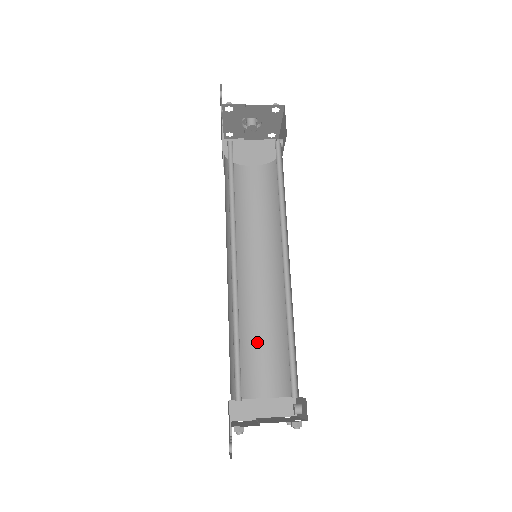
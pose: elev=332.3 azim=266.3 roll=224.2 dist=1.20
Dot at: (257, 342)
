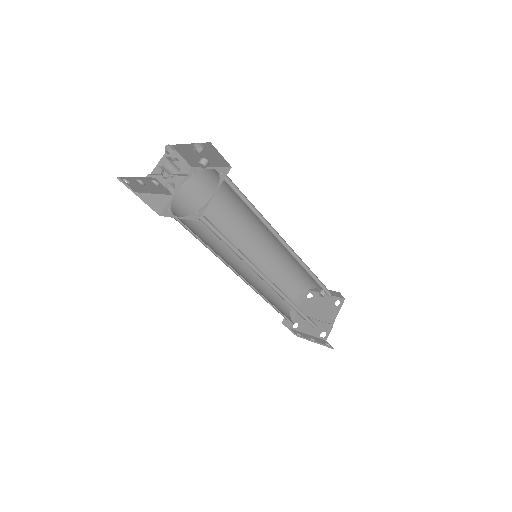
Dot at: occluded
